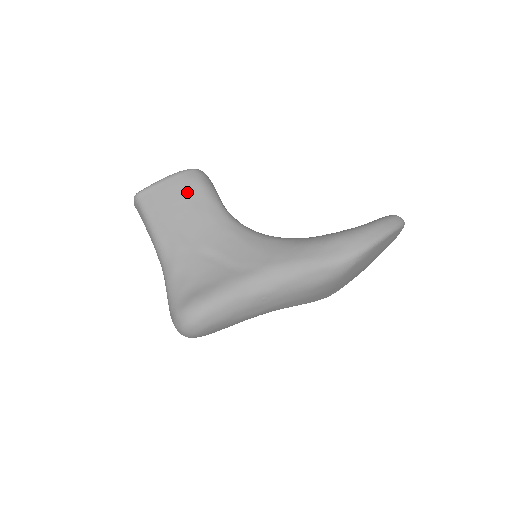
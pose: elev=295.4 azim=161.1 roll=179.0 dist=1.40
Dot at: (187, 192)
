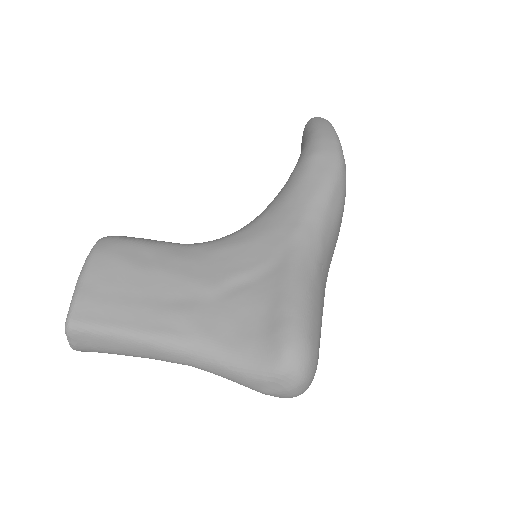
Dot at: (126, 261)
